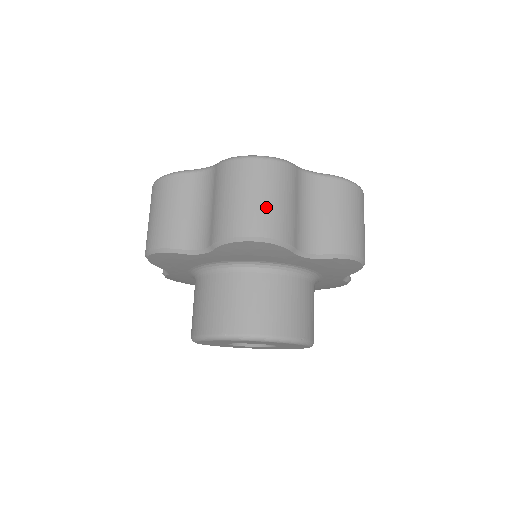
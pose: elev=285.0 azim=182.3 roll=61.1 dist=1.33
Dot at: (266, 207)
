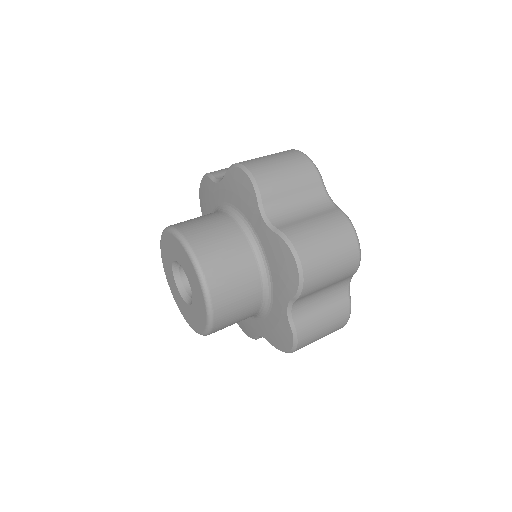
Dot at: (272, 165)
